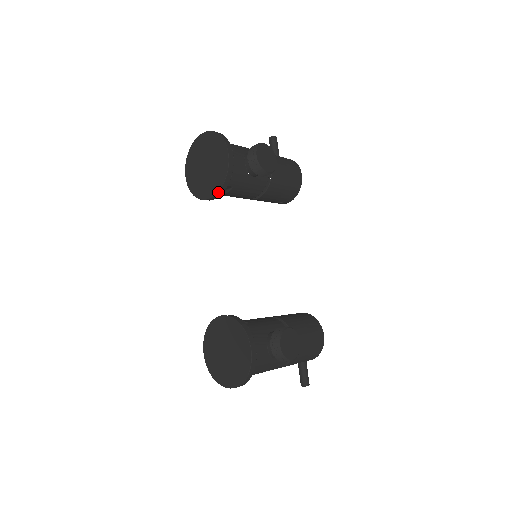
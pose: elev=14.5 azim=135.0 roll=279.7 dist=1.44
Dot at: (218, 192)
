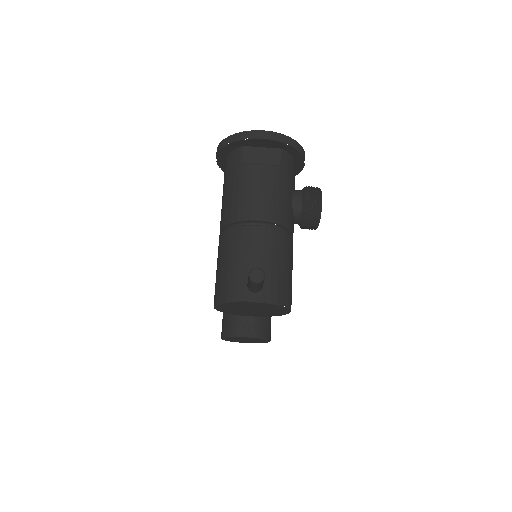
Dot at: occluded
